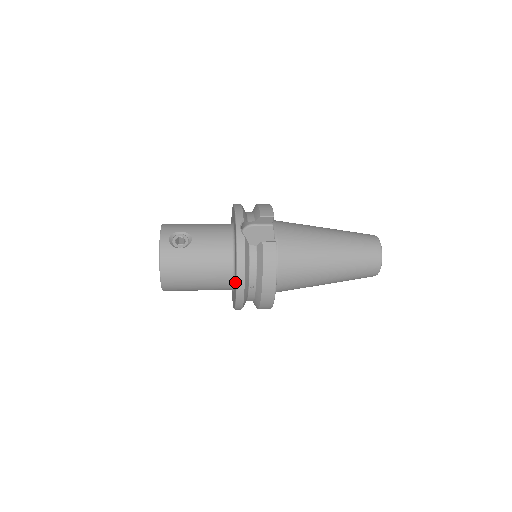
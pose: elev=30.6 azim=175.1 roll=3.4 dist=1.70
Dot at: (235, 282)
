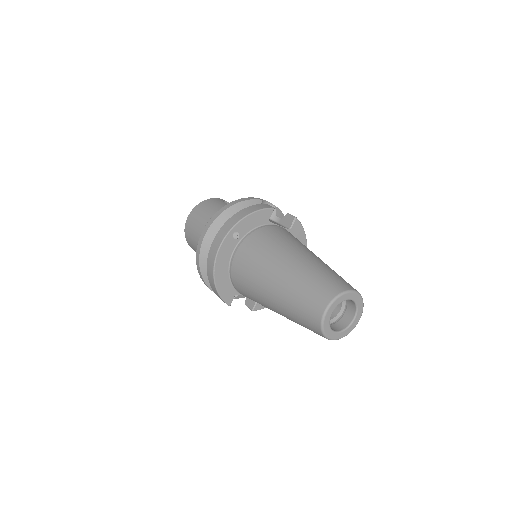
Dot at: occluded
